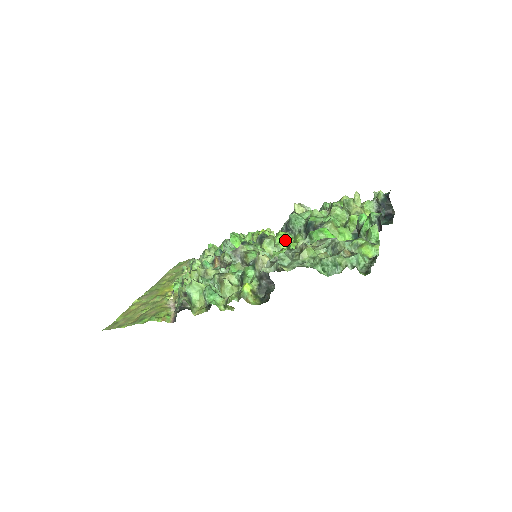
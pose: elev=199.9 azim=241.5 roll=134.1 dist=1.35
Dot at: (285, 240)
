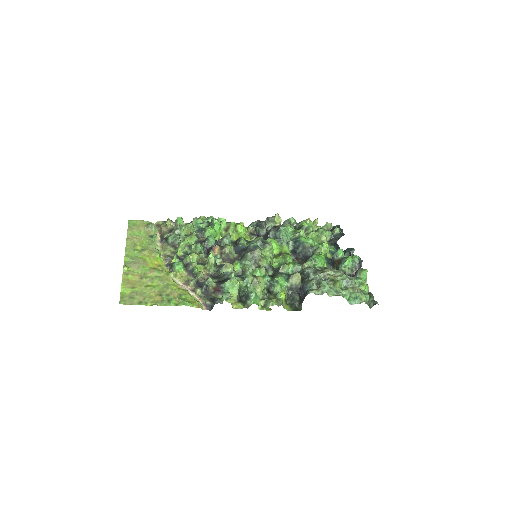
Dot at: (277, 248)
